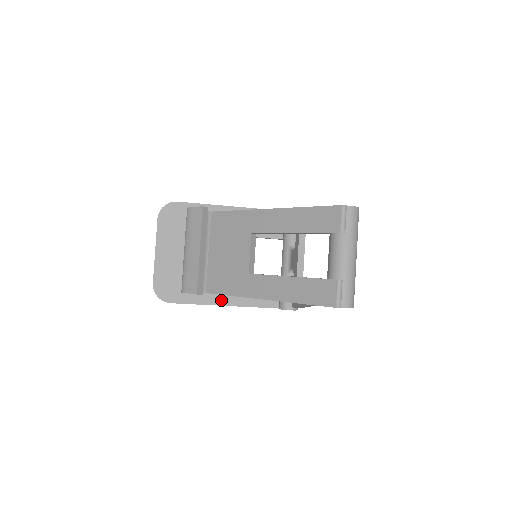
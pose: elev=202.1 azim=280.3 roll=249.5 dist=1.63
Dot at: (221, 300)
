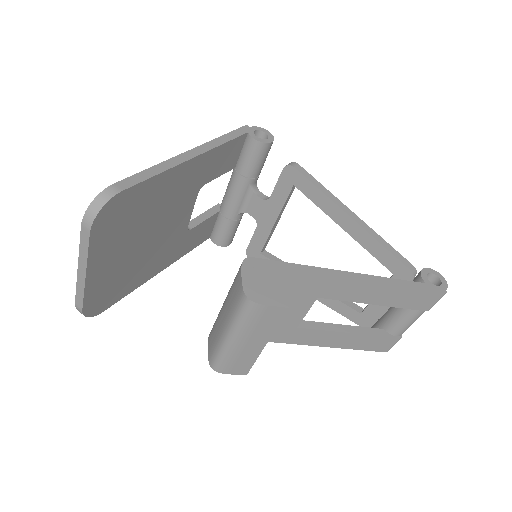
Dot at: (159, 269)
